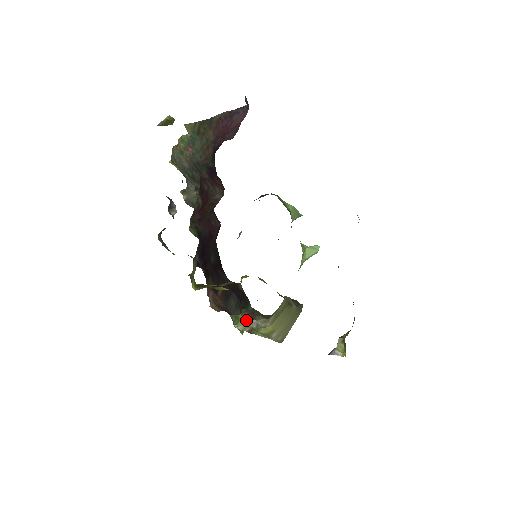
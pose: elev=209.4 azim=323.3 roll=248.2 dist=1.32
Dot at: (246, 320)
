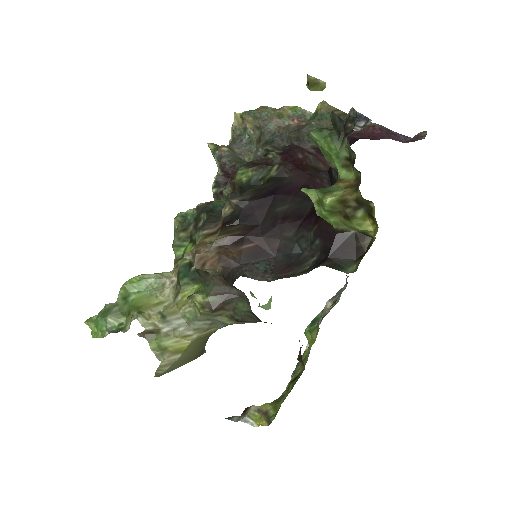
Dot at: (166, 314)
